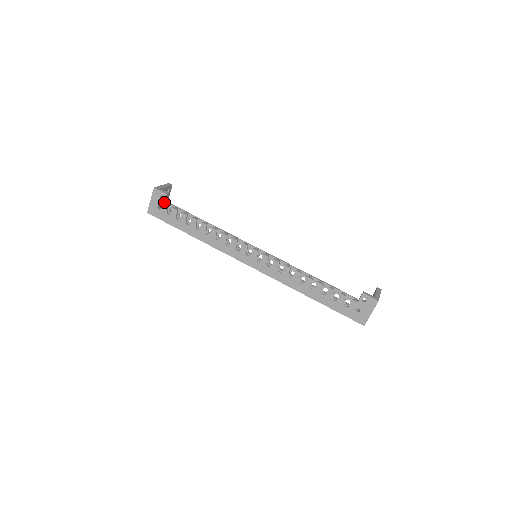
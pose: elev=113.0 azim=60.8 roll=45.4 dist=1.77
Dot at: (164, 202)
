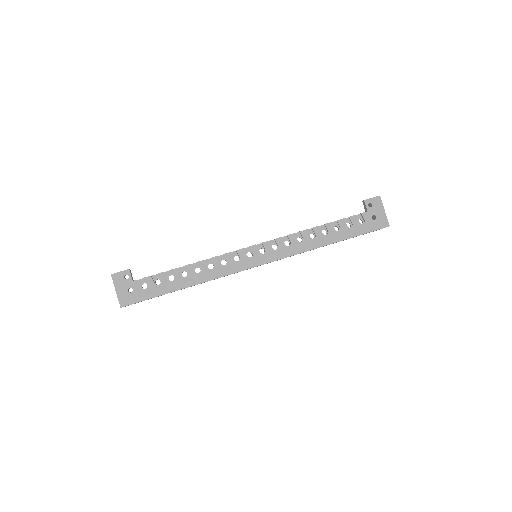
Dot at: (132, 280)
